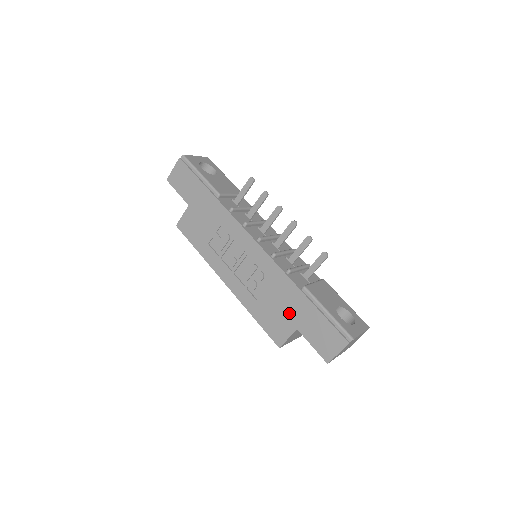
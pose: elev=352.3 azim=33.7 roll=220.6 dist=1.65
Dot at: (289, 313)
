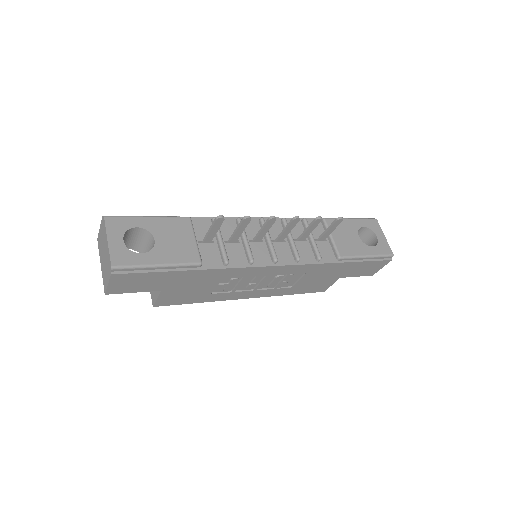
Dot at: (330, 276)
